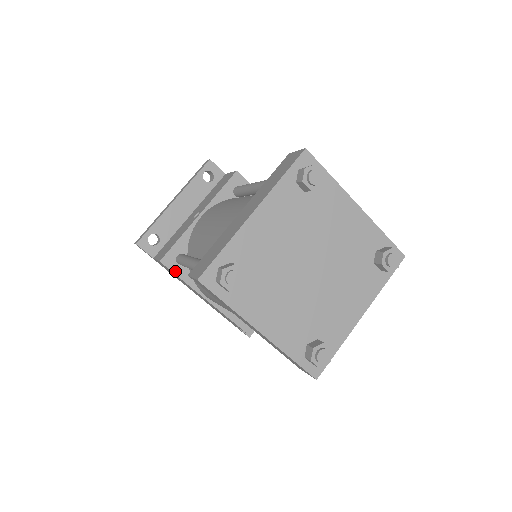
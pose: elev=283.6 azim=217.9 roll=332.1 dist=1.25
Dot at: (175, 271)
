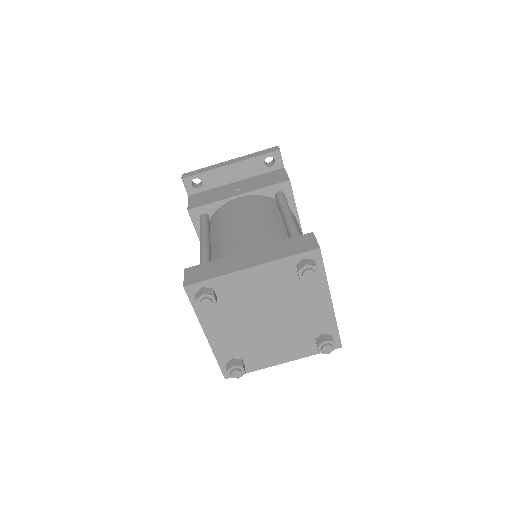
Dot at: (195, 223)
